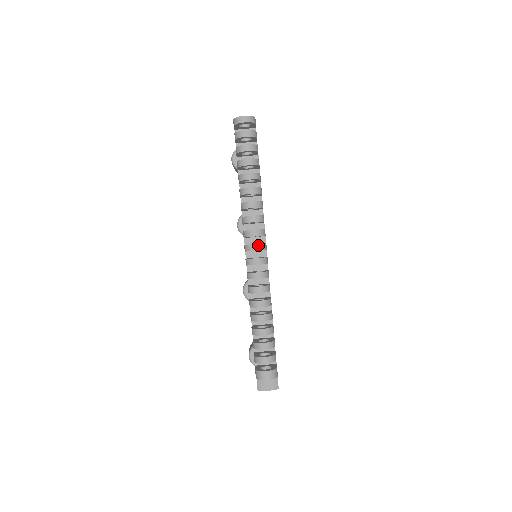
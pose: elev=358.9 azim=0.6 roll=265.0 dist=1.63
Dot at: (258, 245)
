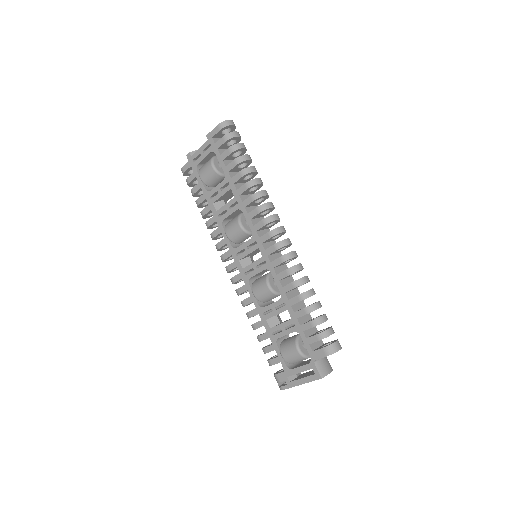
Dot at: (283, 227)
